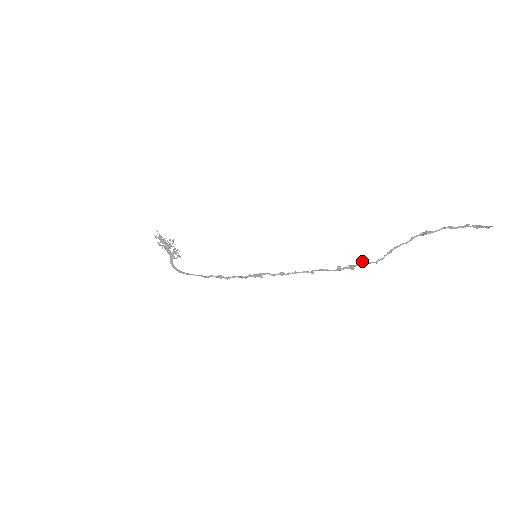
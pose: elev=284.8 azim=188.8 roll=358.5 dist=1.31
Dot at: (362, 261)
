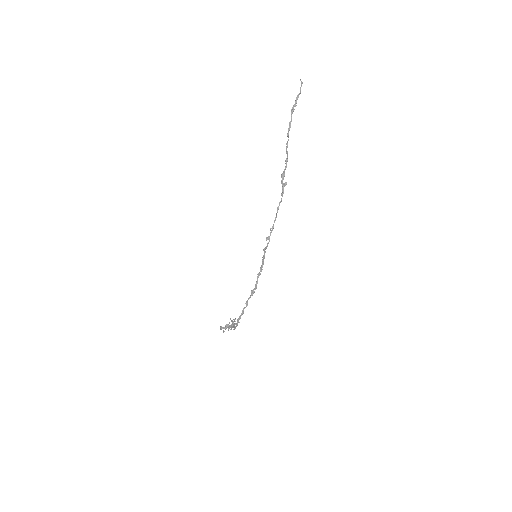
Dot at: (282, 174)
